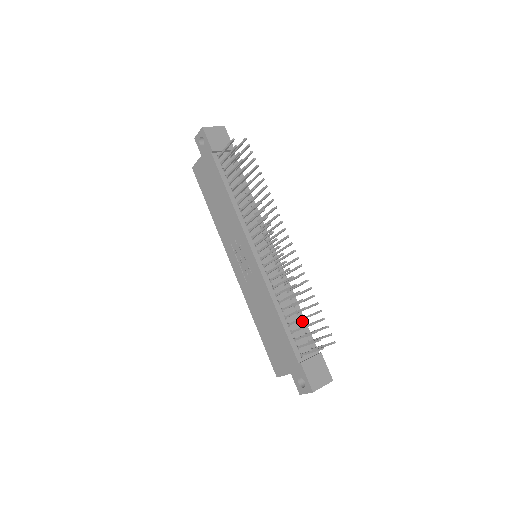
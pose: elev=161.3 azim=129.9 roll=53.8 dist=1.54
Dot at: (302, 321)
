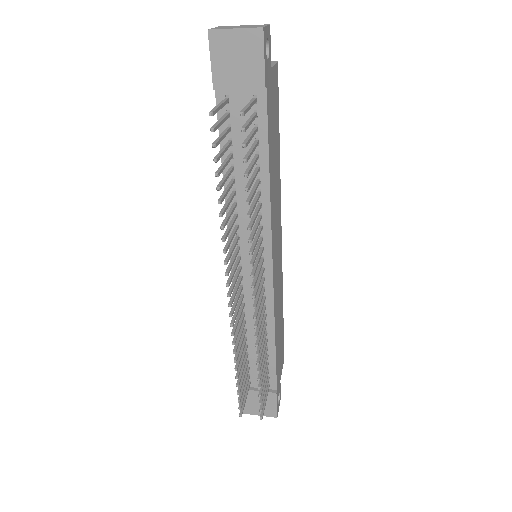
Dot at: (270, 357)
